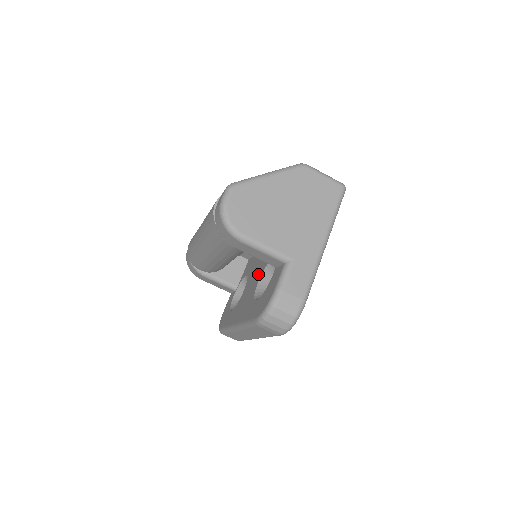
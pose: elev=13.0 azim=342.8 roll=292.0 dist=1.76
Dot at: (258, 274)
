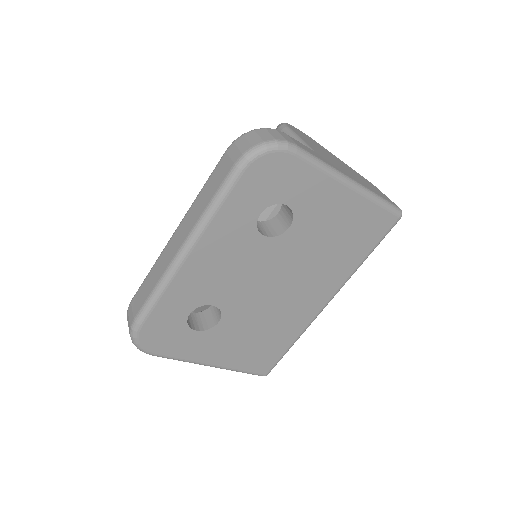
Dot at: occluded
